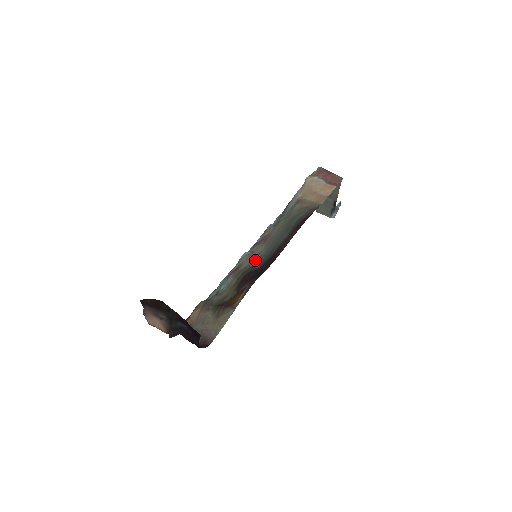
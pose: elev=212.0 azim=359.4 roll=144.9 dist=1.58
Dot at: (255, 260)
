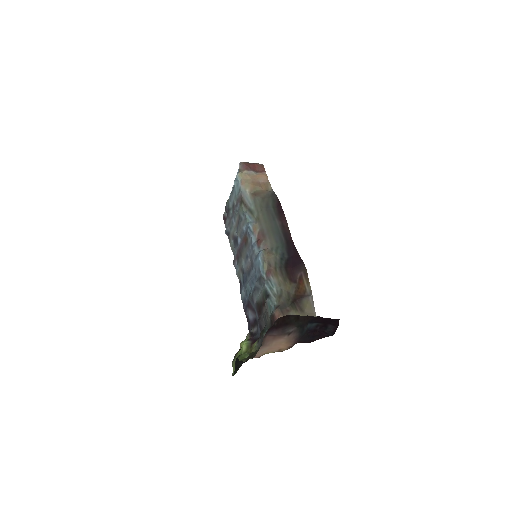
Dot at: (276, 254)
